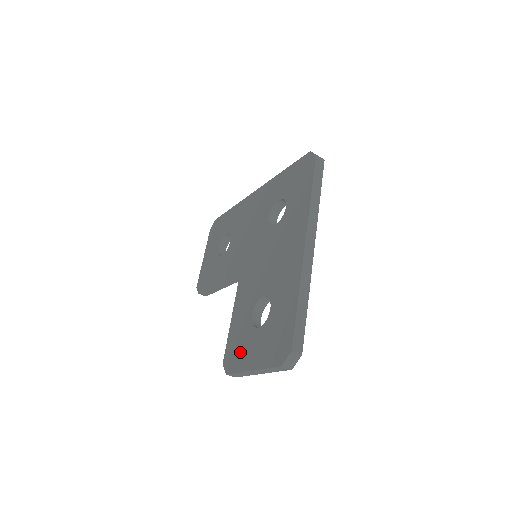
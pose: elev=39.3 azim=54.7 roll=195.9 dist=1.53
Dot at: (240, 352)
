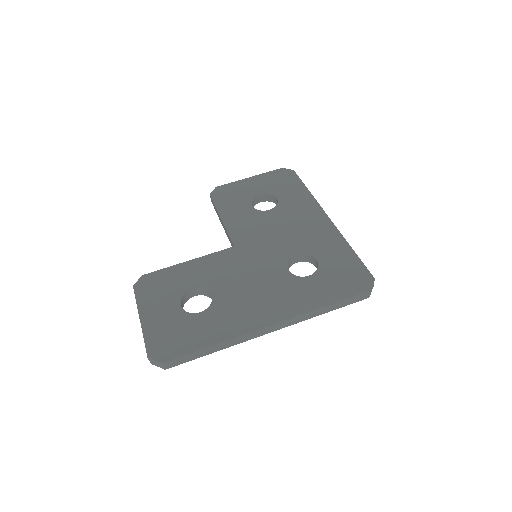
Dot at: (155, 294)
